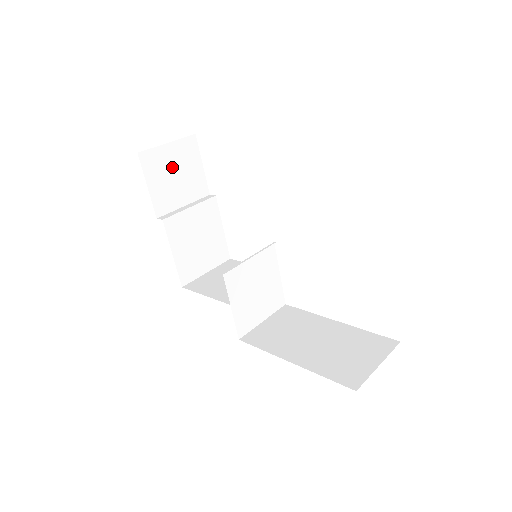
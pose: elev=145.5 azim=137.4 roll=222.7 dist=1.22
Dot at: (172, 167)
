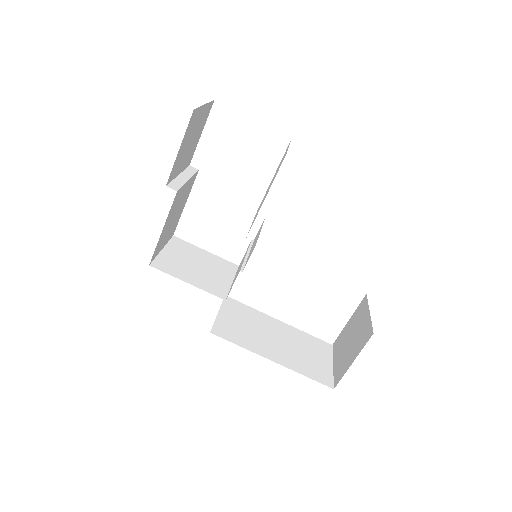
Dot at: (194, 131)
